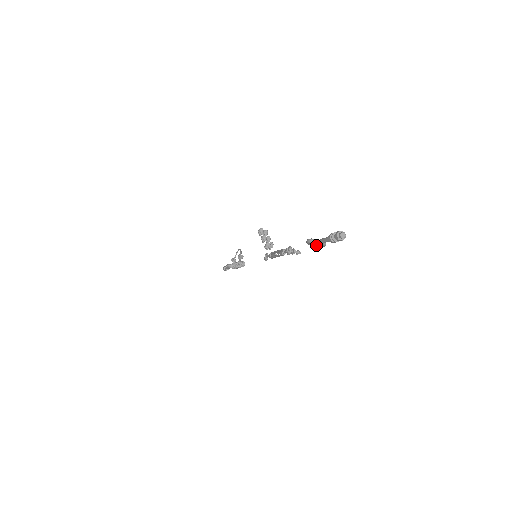
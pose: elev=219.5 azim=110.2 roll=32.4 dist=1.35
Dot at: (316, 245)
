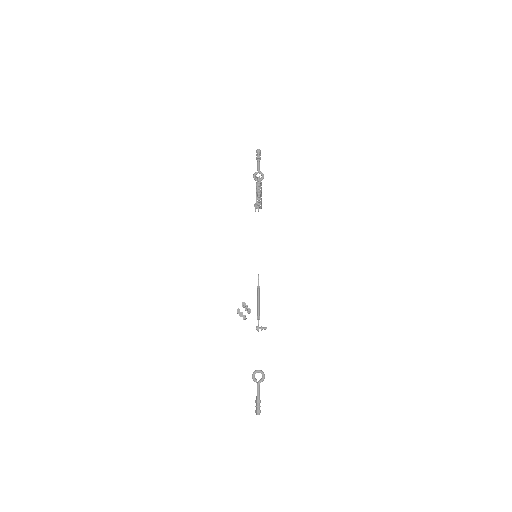
Dot at: occluded
